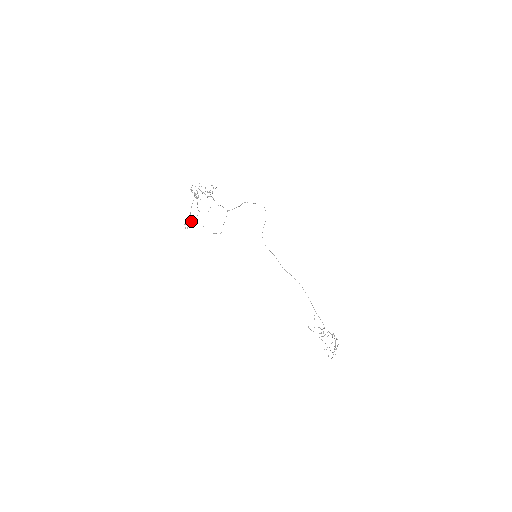
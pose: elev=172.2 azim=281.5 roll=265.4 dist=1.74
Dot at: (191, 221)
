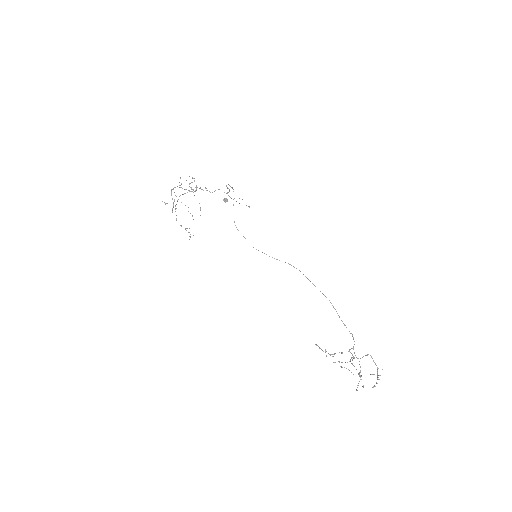
Dot at: (223, 200)
